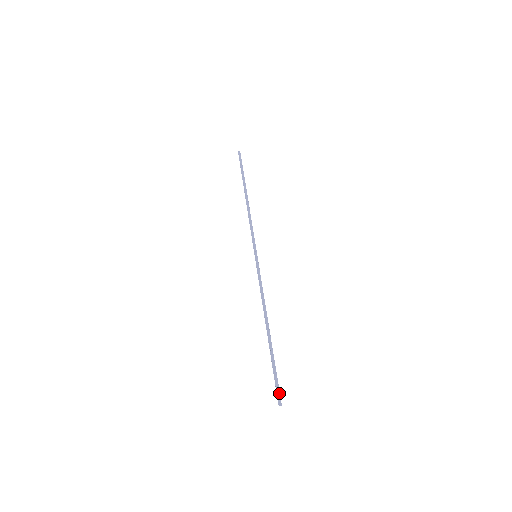
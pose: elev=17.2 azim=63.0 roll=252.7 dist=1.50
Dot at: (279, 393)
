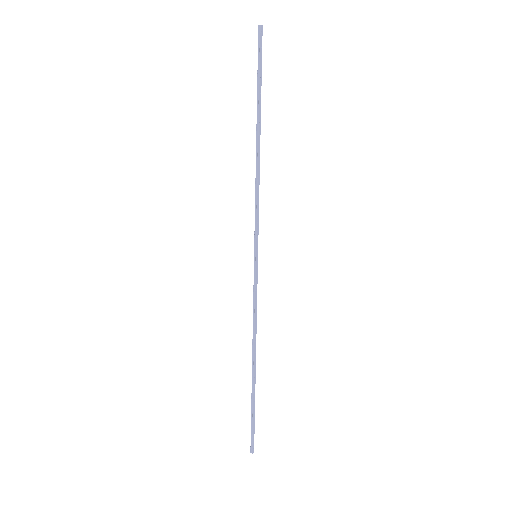
Dot at: occluded
